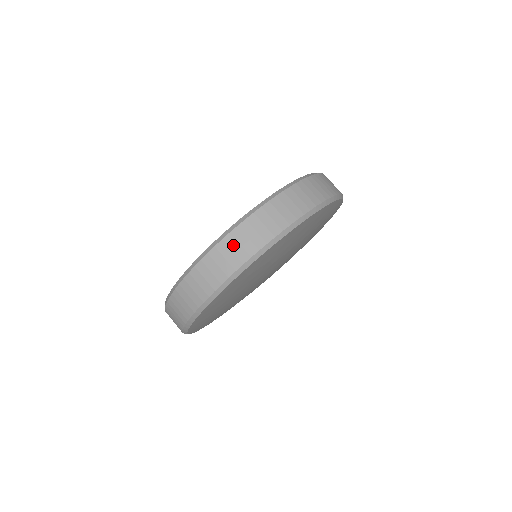
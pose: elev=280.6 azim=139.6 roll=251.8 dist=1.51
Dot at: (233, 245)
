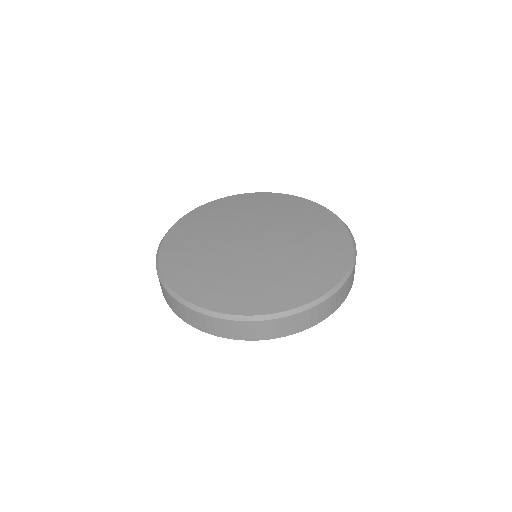
Dot at: (289, 323)
